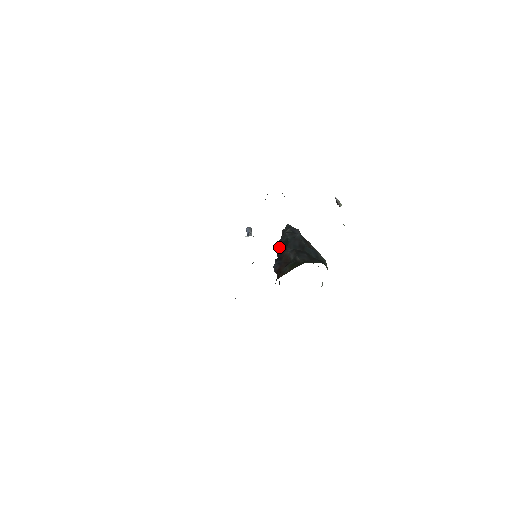
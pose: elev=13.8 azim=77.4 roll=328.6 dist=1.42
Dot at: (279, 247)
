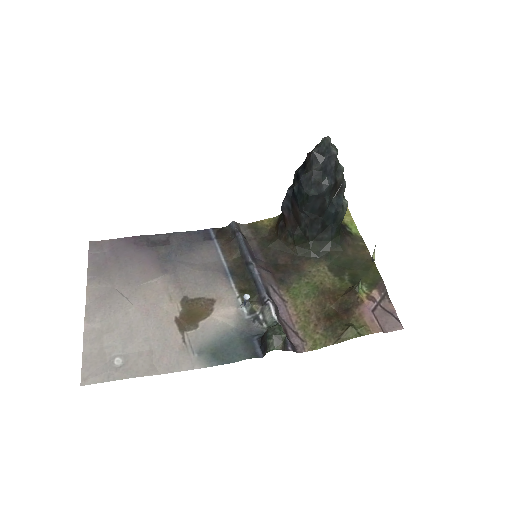
Dot at: (296, 192)
